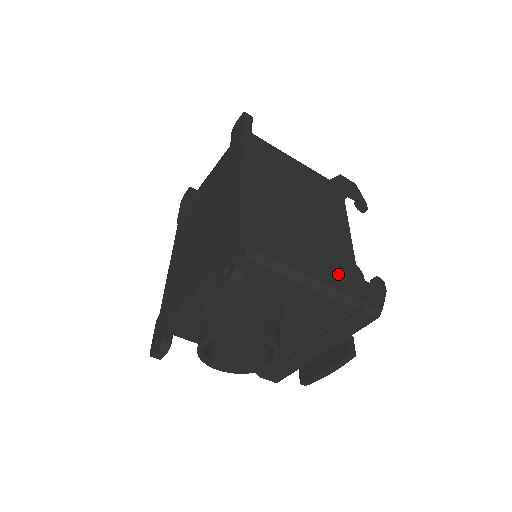
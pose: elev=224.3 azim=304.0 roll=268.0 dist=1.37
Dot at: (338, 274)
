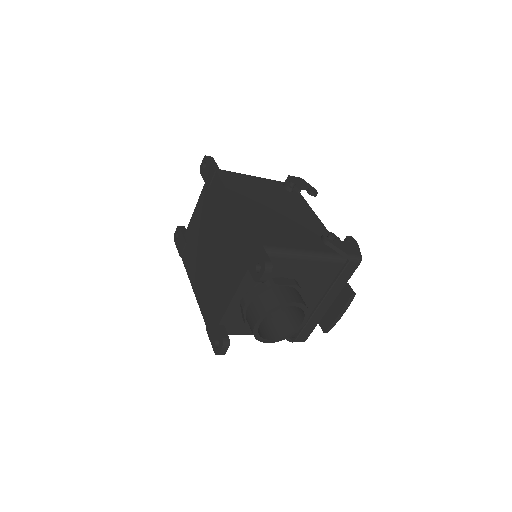
Dot at: (323, 244)
